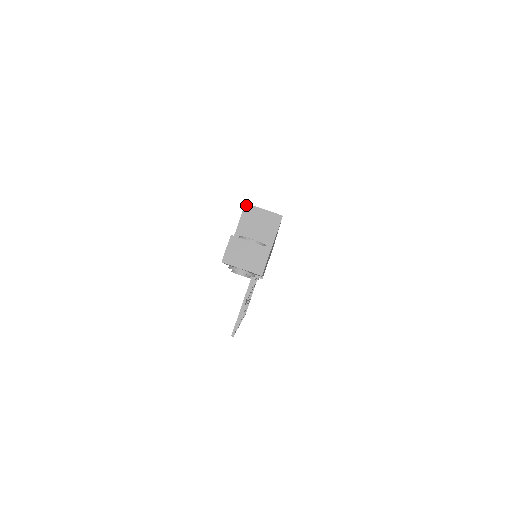
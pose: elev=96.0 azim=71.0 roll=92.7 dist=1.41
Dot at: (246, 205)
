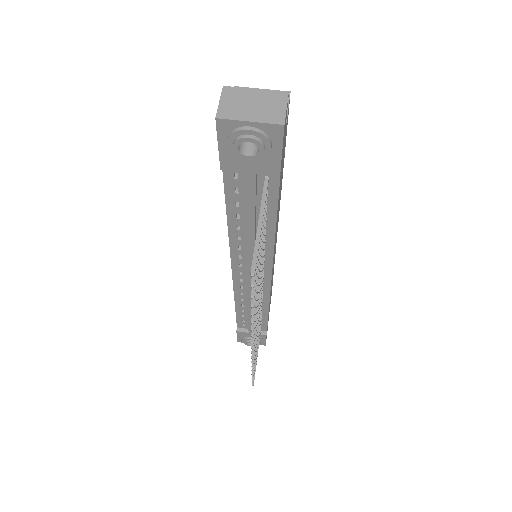
Dot at: occluded
